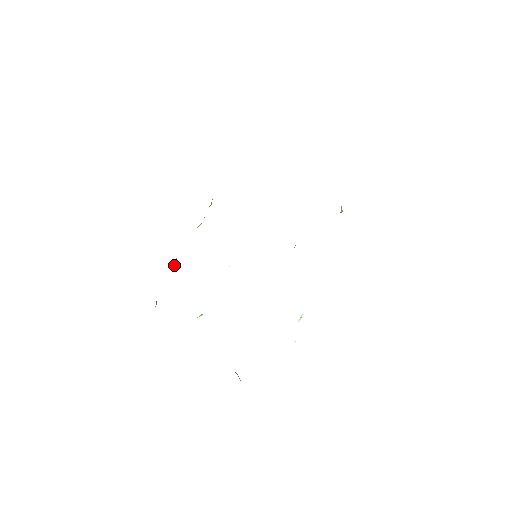
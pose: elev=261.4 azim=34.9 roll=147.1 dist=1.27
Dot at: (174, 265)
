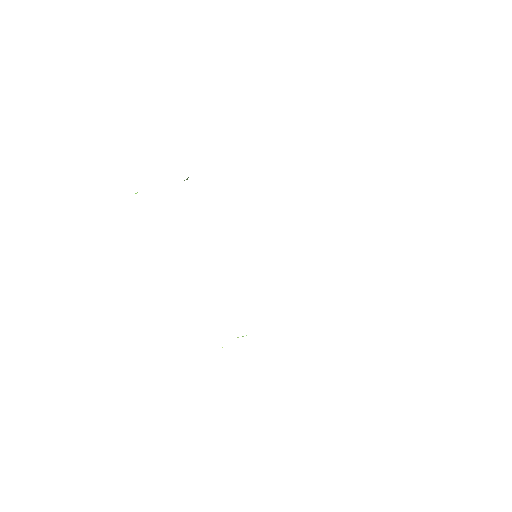
Dot at: occluded
